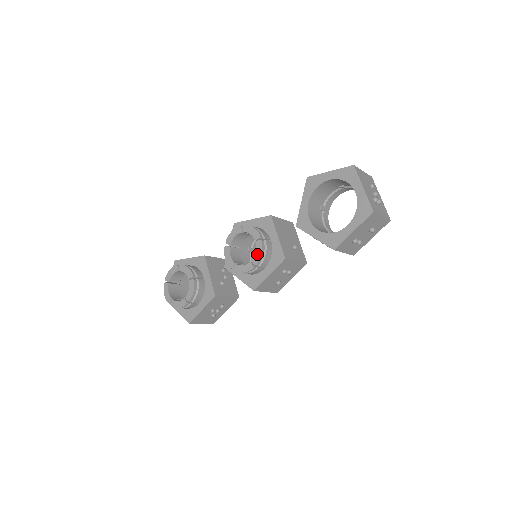
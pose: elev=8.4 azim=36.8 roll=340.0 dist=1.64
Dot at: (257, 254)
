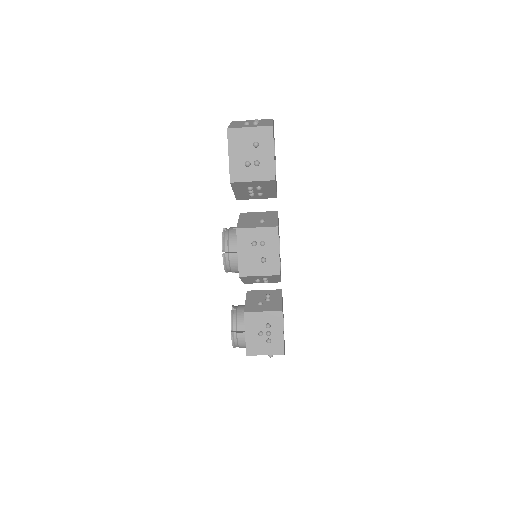
Dot at: (222, 242)
